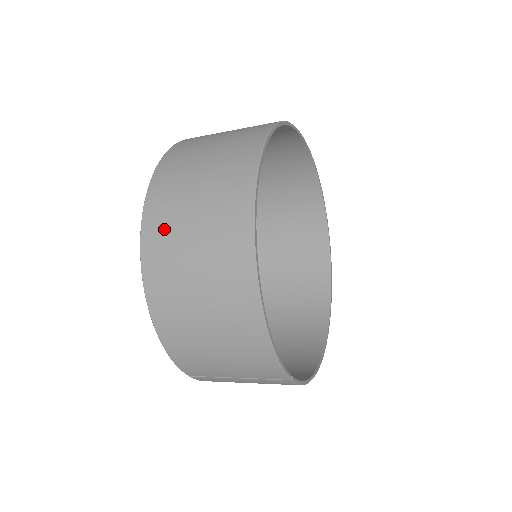
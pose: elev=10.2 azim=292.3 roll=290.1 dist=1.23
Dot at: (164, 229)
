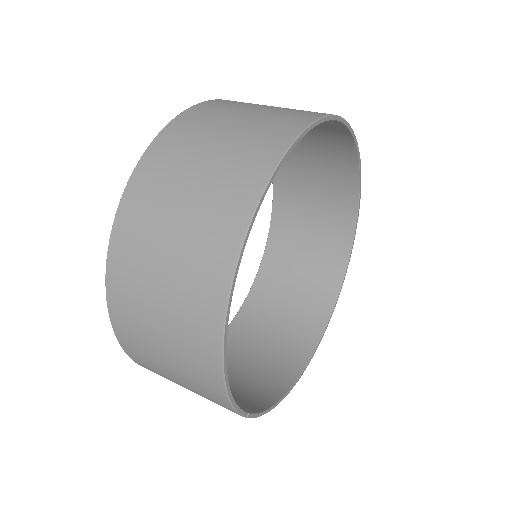
Dot at: (138, 229)
